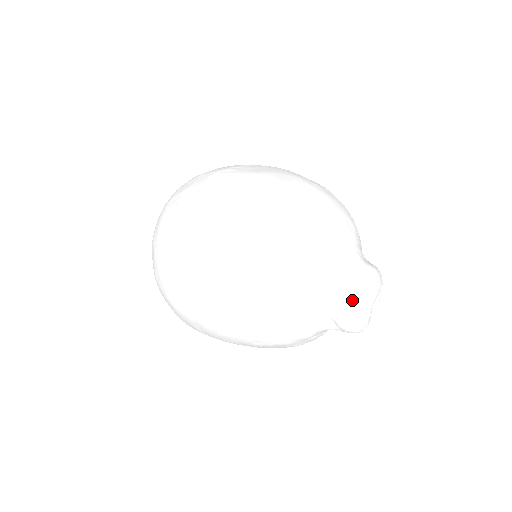
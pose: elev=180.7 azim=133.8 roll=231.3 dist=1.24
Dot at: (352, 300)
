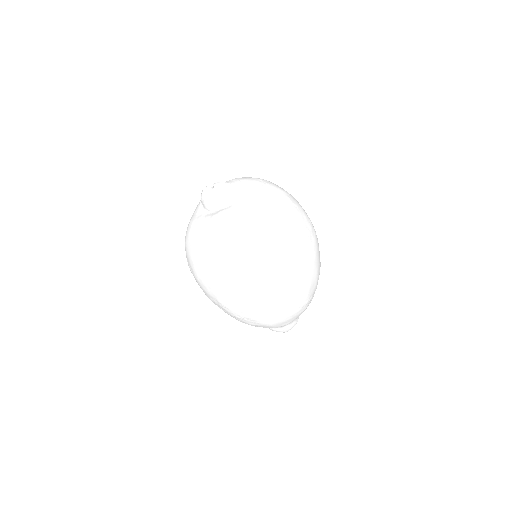
Dot at: occluded
